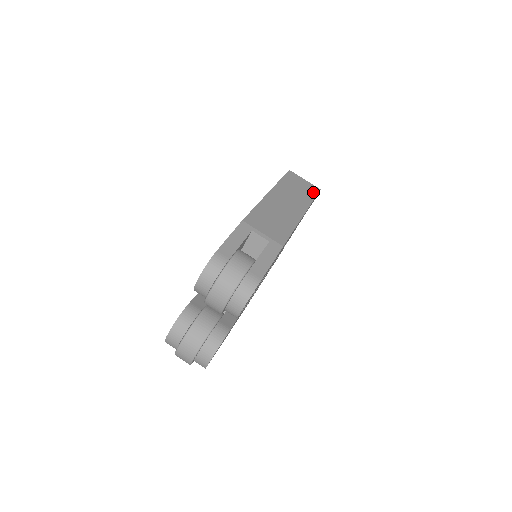
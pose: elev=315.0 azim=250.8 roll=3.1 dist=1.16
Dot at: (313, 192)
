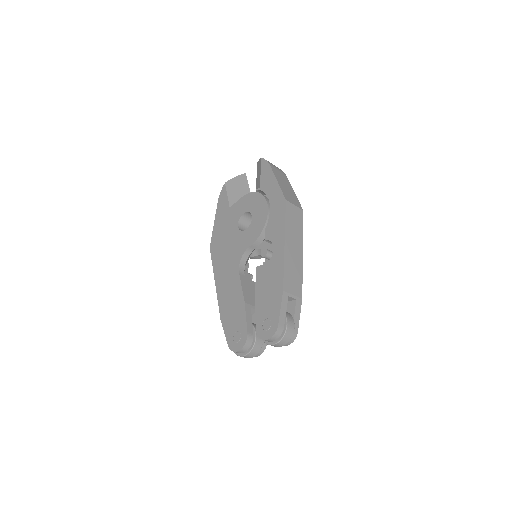
Dot at: (301, 219)
